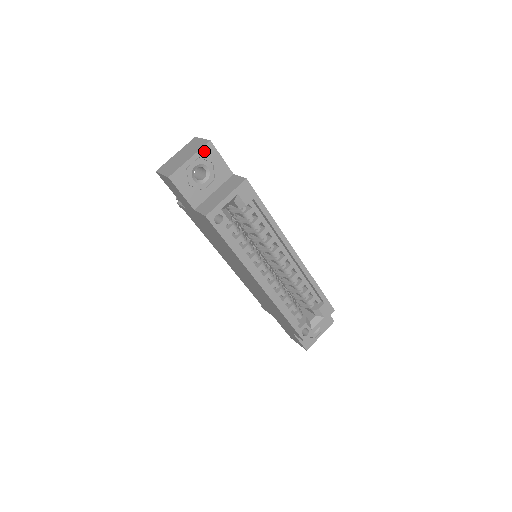
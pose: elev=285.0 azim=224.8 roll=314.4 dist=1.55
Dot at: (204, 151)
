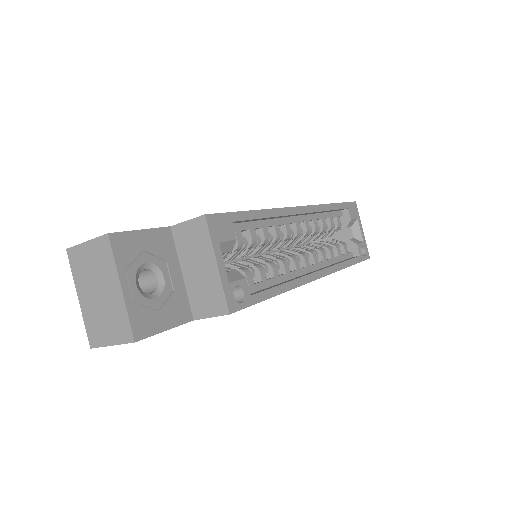
Dot at: (120, 255)
